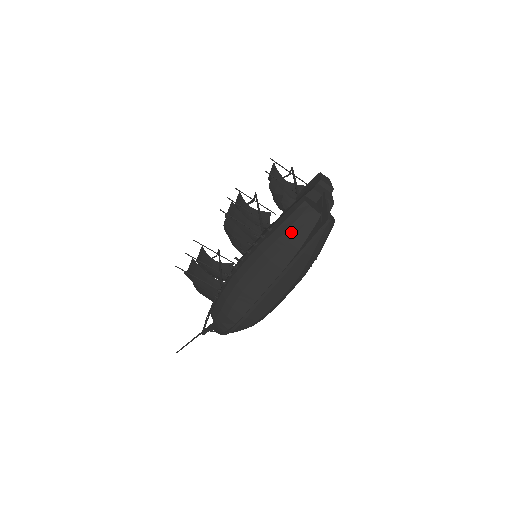
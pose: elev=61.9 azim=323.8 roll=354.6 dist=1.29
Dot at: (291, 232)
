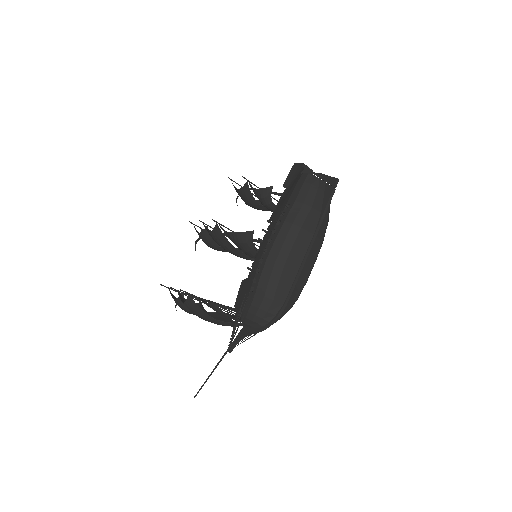
Dot at: (310, 199)
